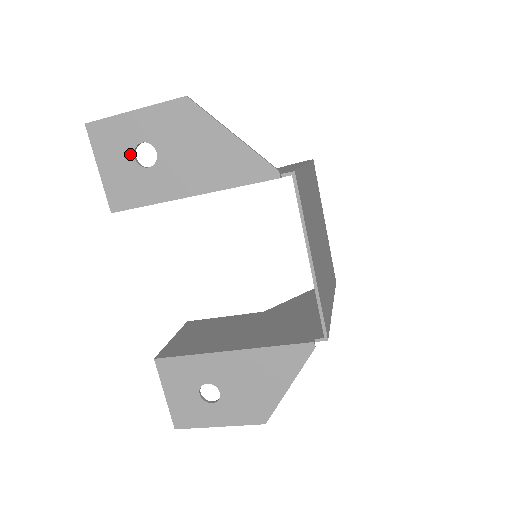
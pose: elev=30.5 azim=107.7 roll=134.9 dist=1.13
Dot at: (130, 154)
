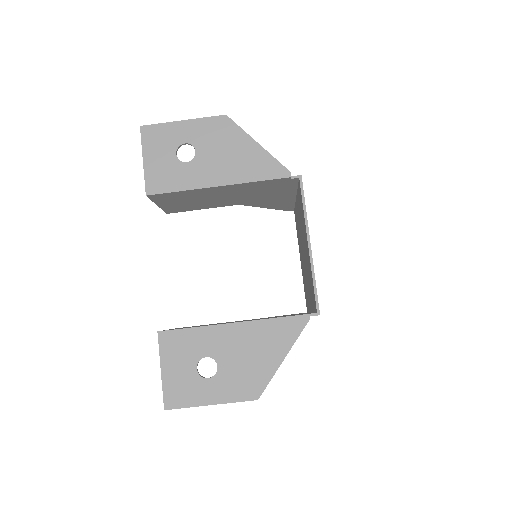
Dot at: (173, 151)
